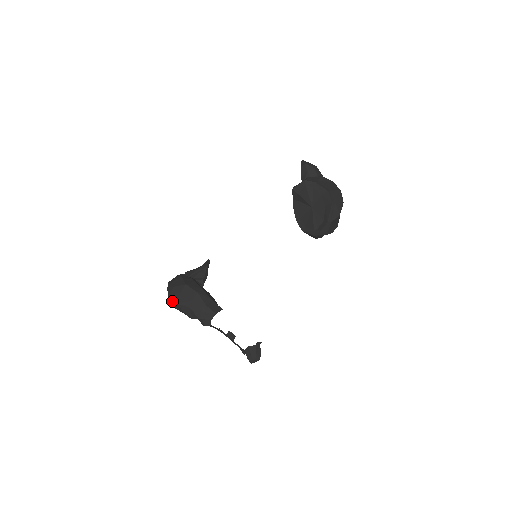
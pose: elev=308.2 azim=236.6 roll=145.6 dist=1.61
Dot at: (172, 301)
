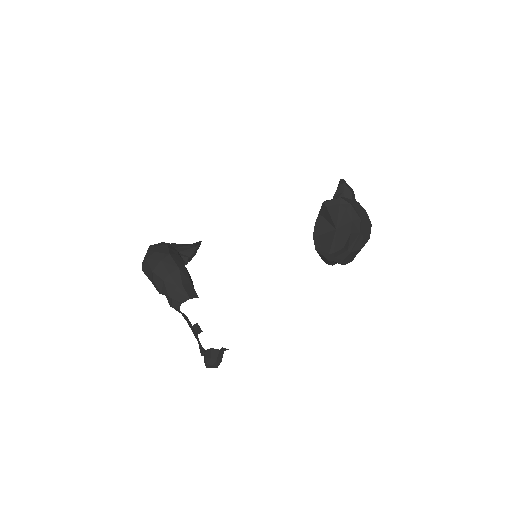
Dot at: (147, 266)
